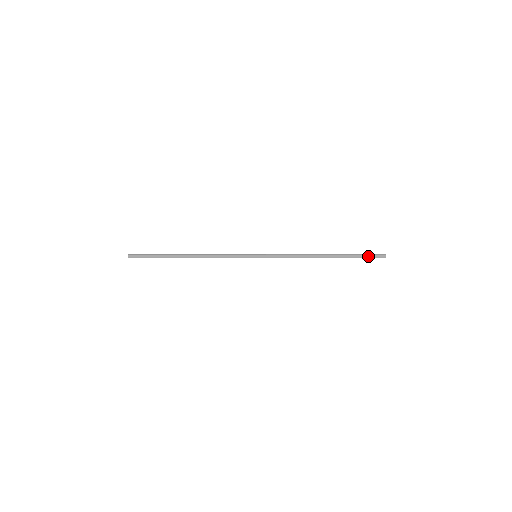
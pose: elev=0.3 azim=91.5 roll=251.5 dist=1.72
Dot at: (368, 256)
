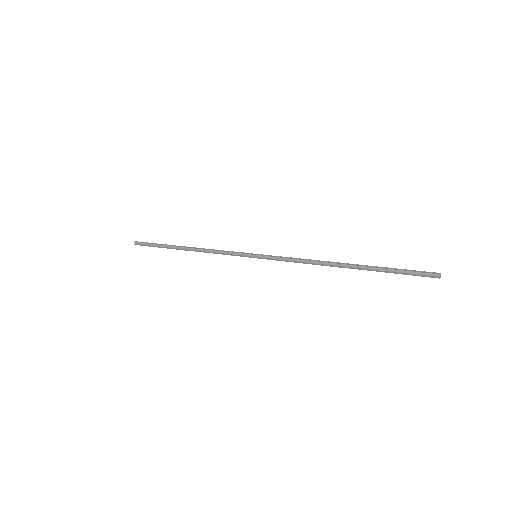
Dot at: (410, 272)
